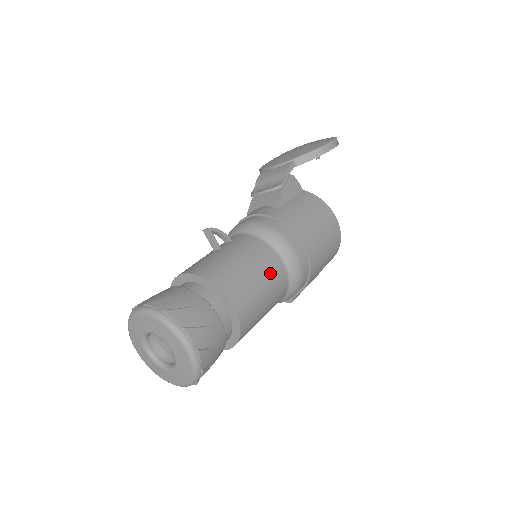
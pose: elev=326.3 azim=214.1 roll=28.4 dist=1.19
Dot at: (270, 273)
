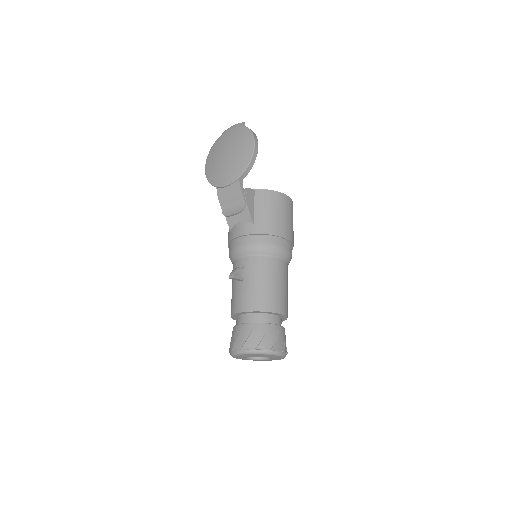
Dot at: (280, 274)
